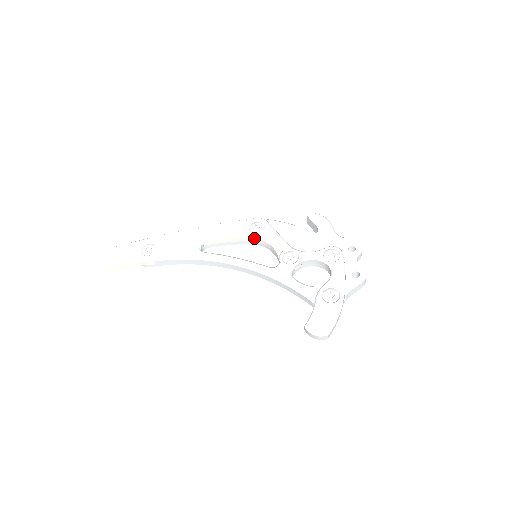
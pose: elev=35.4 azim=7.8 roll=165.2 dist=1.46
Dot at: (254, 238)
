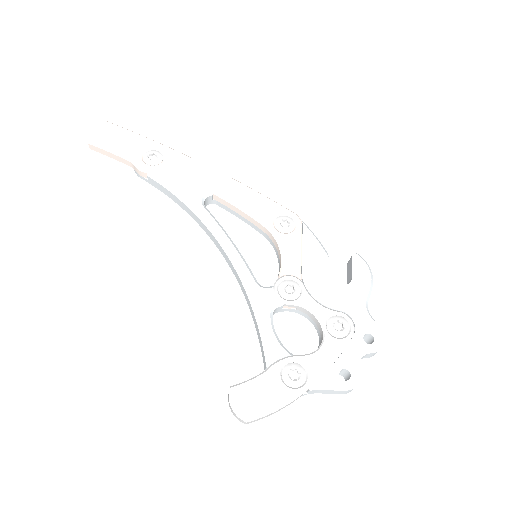
Dot at: (271, 234)
